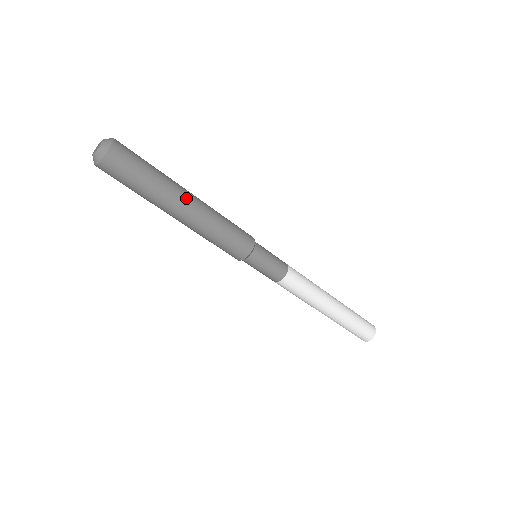
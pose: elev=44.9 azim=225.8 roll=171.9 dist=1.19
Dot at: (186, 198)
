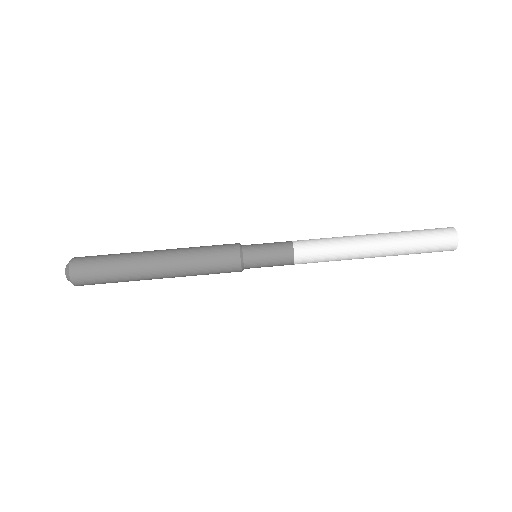
Dot at: (153, 251)
